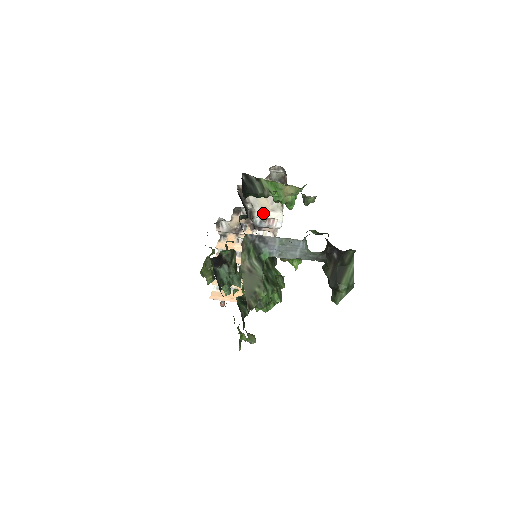
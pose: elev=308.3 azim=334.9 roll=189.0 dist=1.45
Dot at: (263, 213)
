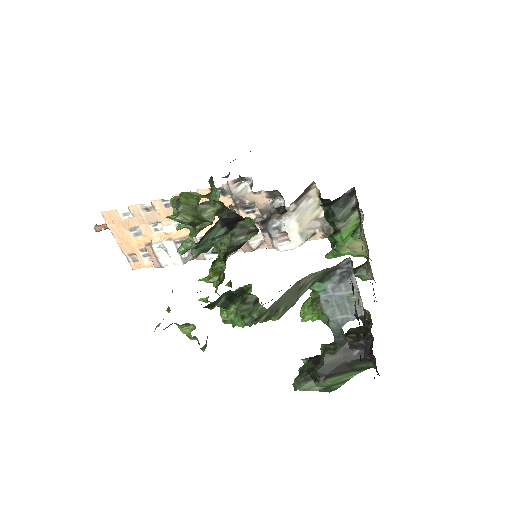
Dot at: (291, 226)
